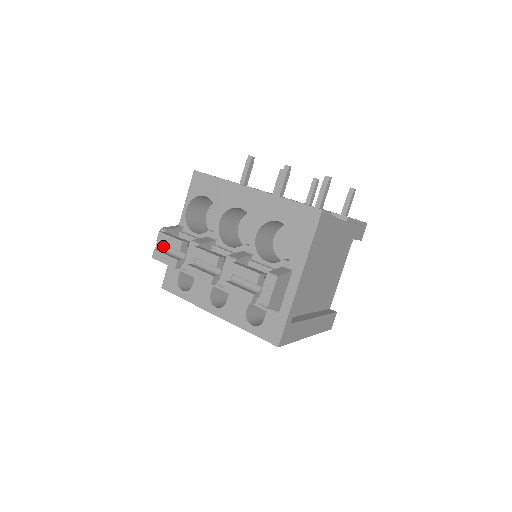
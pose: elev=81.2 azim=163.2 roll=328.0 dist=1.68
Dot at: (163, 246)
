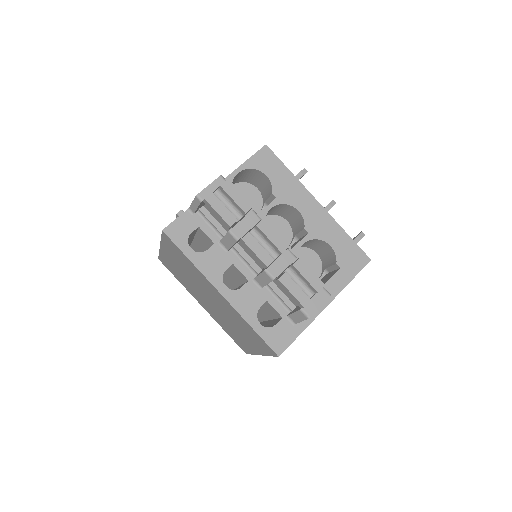
Dot at: (216, 194)
